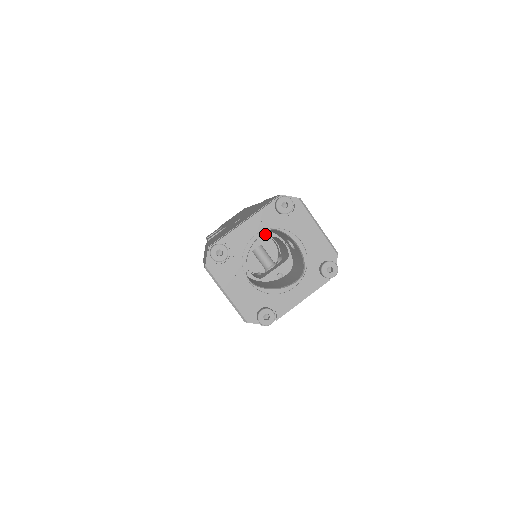
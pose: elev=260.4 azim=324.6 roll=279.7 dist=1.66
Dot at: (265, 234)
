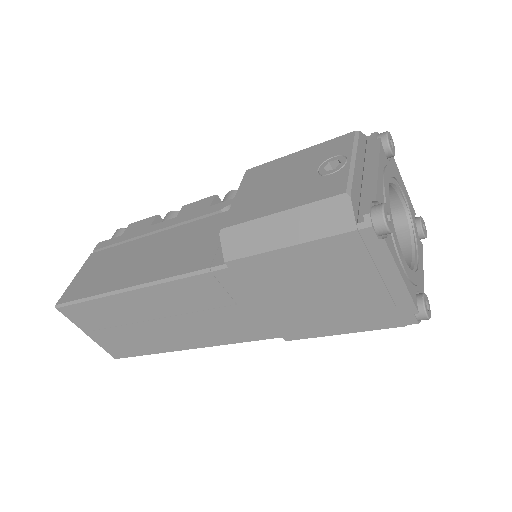
Dot at: occluded
